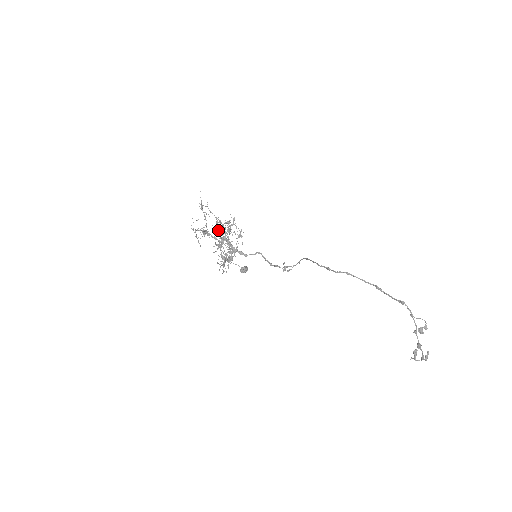
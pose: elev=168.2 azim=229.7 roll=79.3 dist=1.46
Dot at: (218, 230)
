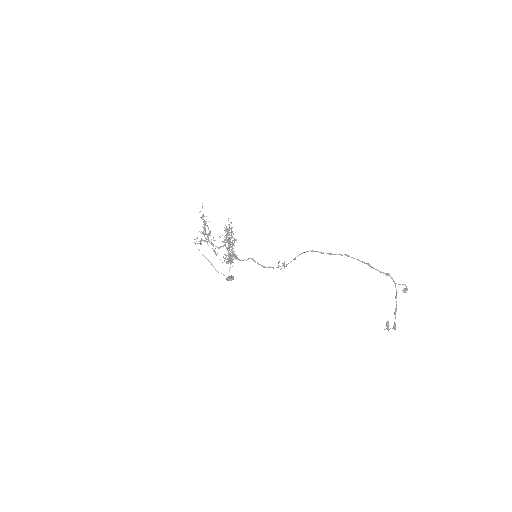
Dot at: (210, 241)
